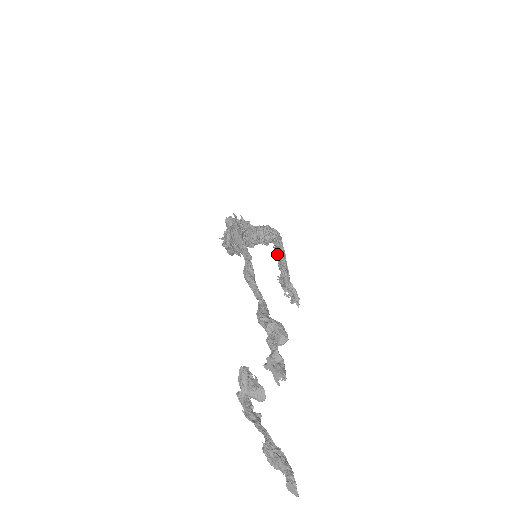
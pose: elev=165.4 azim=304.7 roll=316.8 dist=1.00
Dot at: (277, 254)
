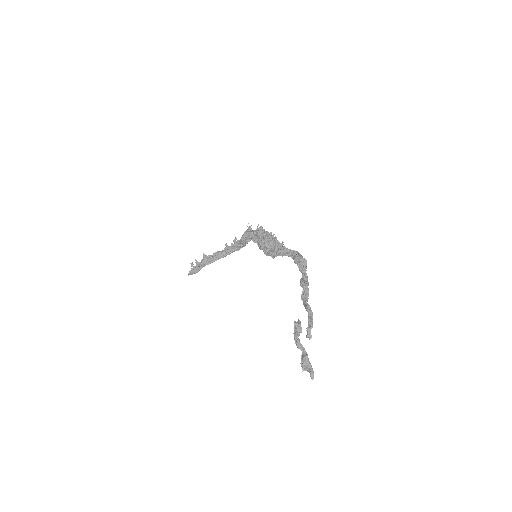
Dot at: (229, 250)
